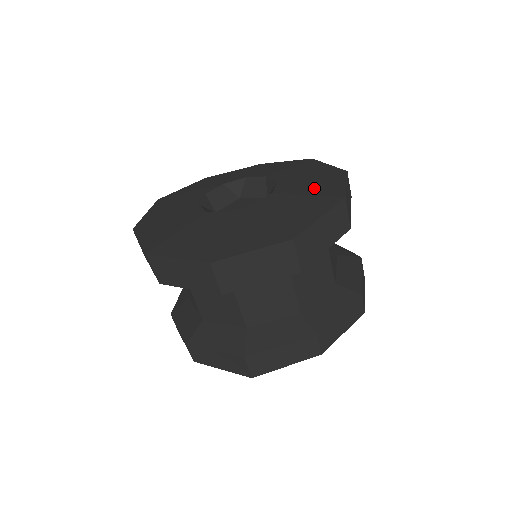
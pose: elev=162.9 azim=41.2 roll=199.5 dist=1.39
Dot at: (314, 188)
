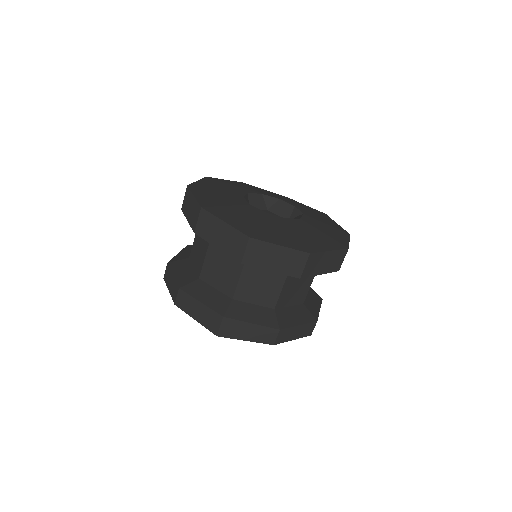
Dot at: (329, 232)
